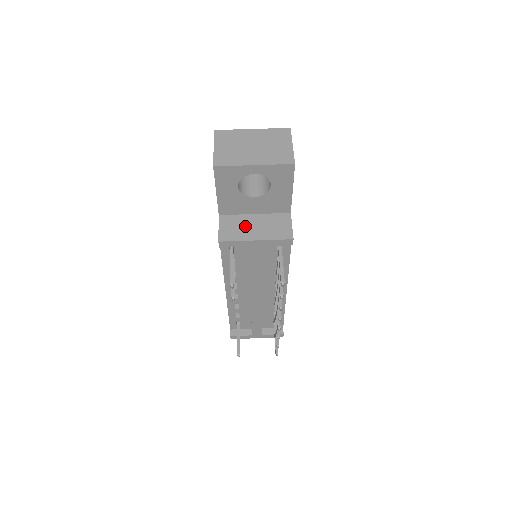
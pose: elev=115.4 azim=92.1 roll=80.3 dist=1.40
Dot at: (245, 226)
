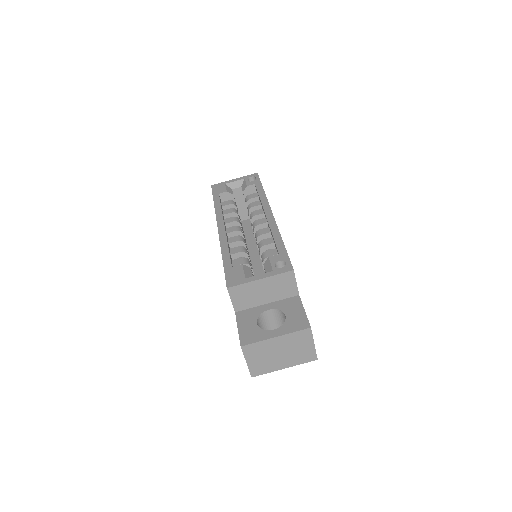
Dot at: occluded
